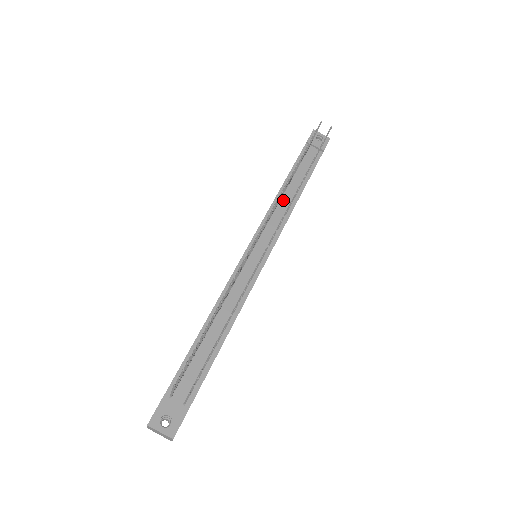
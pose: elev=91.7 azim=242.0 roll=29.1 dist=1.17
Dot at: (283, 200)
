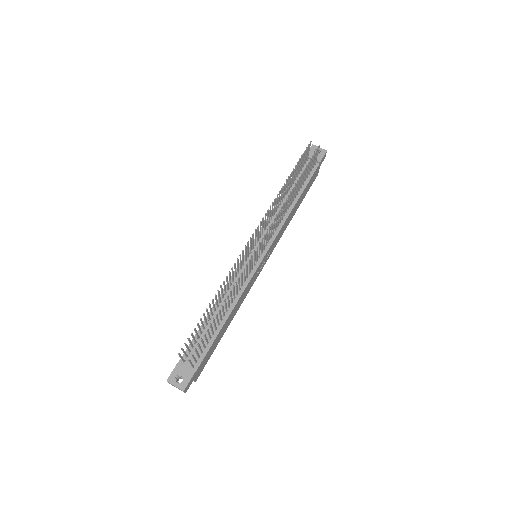
Dot at: (280, 209)
